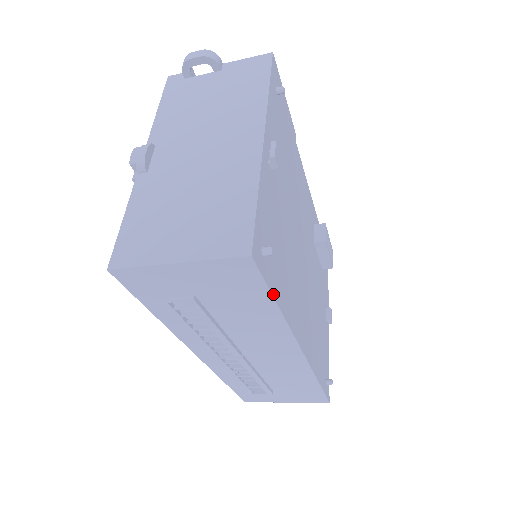
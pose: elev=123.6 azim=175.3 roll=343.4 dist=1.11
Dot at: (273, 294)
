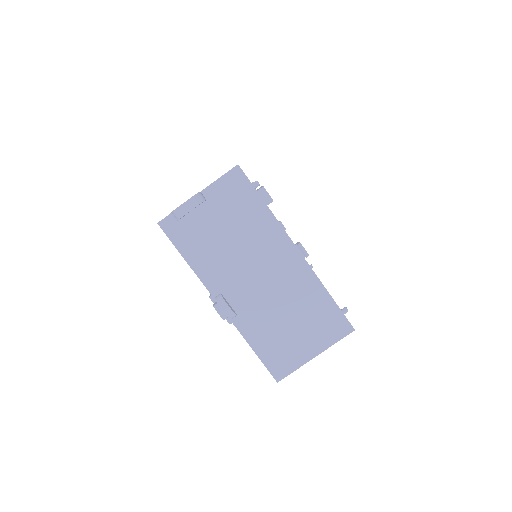
Dot at: occluded
